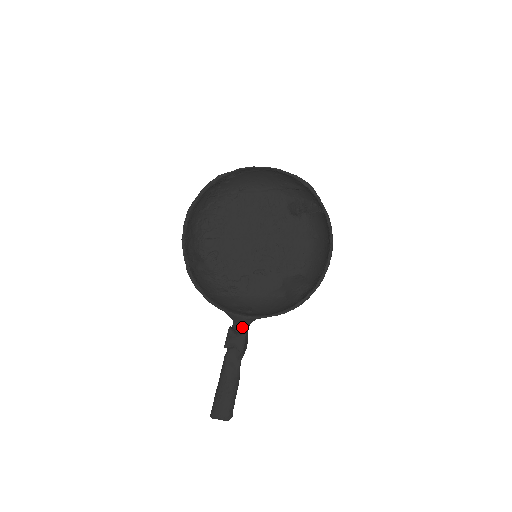
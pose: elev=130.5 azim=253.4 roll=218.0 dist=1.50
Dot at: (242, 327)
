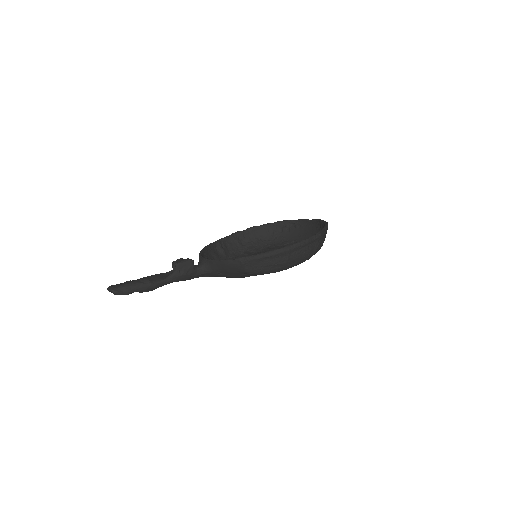
Dot at: (196, 266)
